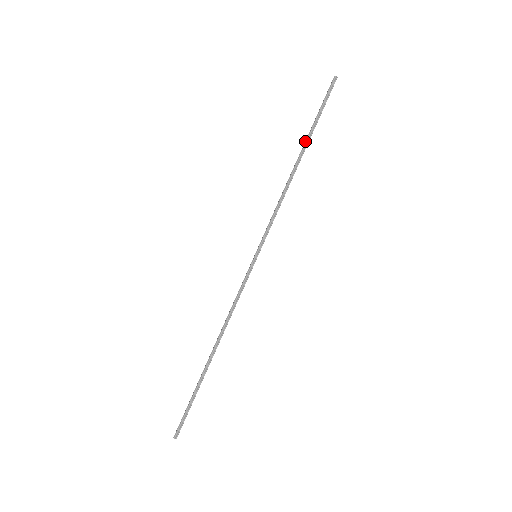
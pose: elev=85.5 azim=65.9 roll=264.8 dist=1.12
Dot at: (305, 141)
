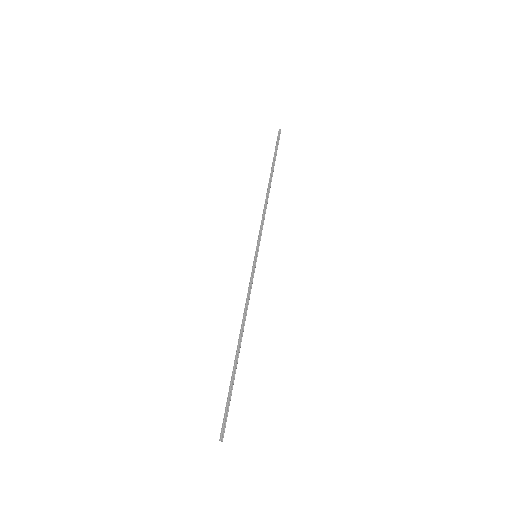
Dot at: (271, 170)
